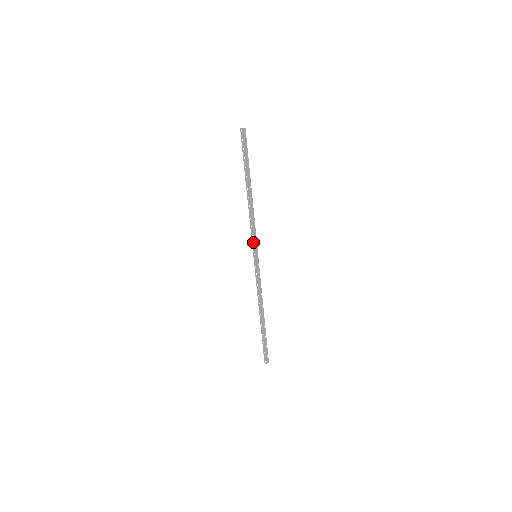
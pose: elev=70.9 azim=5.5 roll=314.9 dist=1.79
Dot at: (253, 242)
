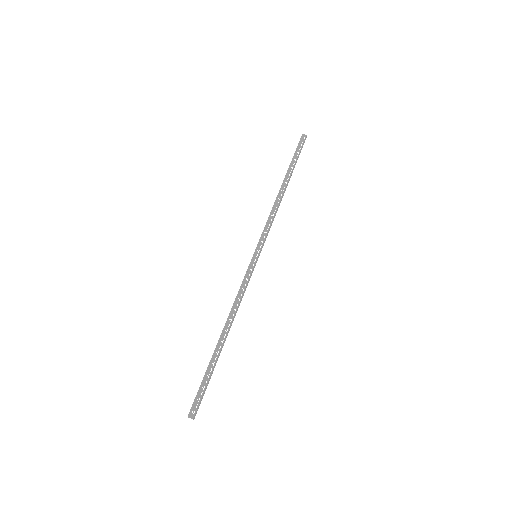
Dot at: (260, 238)
